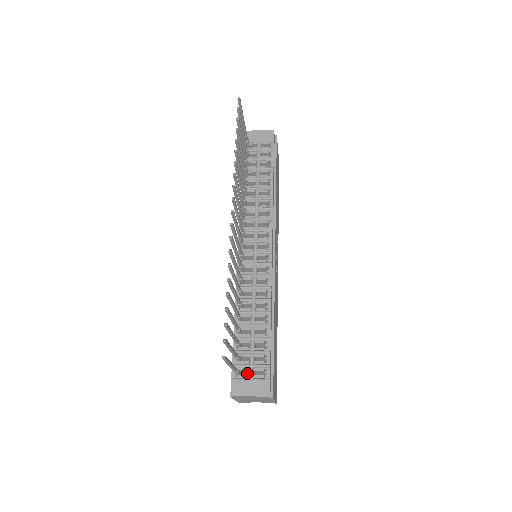
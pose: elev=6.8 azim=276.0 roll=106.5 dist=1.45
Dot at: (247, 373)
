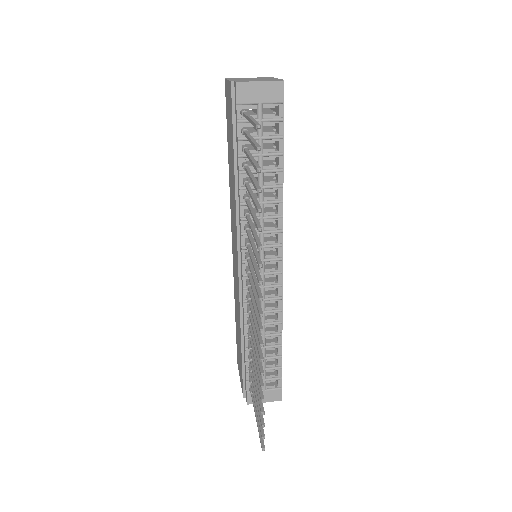
Dot at: occluded
